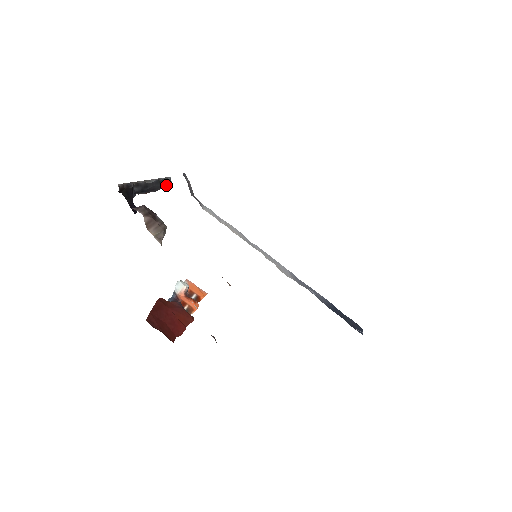
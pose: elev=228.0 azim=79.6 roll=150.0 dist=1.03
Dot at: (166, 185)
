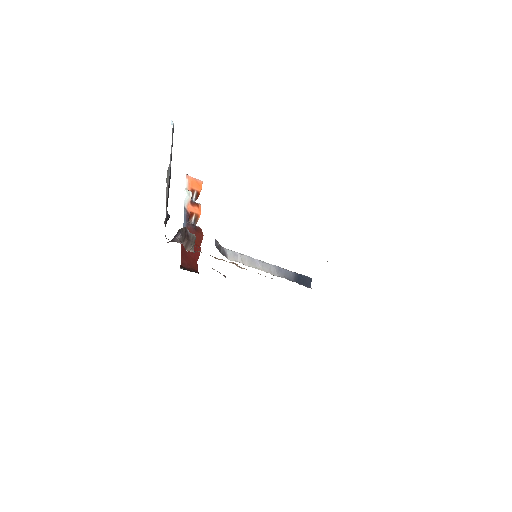
Dot at: occluded
